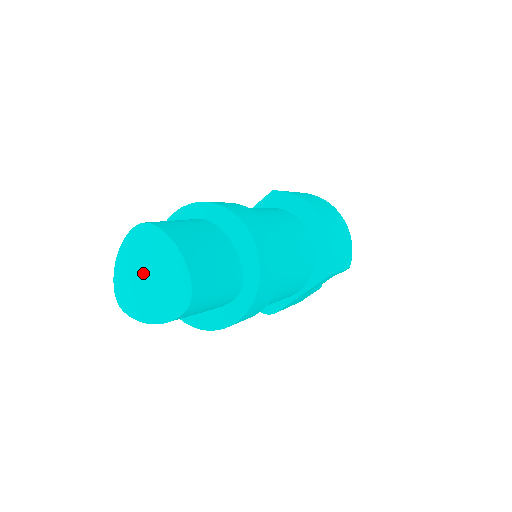
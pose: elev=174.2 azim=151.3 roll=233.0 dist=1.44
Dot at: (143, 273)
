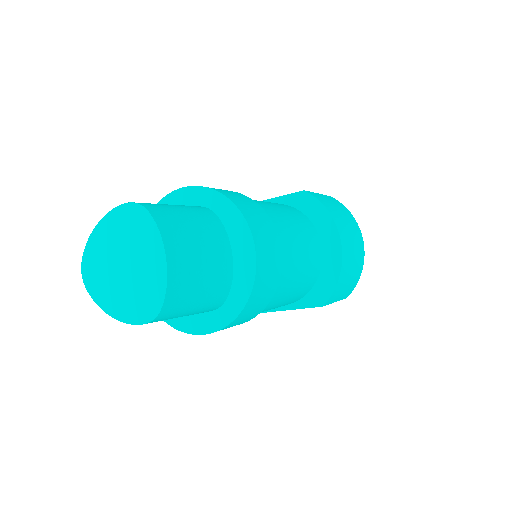
Dot at: (119, 257)
